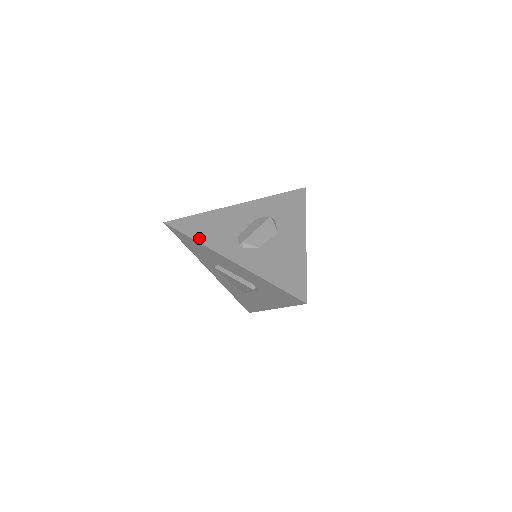
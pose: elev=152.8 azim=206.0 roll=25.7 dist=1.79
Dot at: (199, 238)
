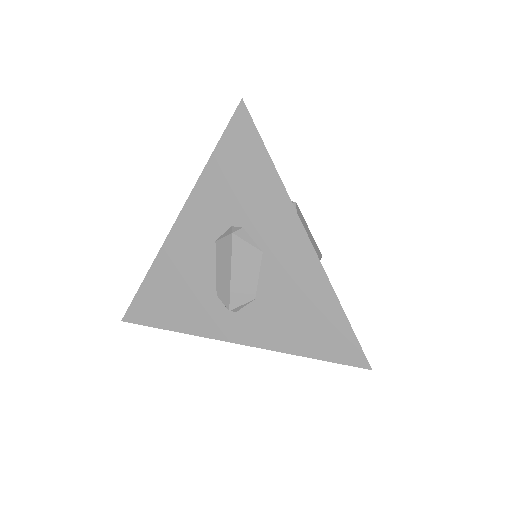
Dot at: (175, 325)
